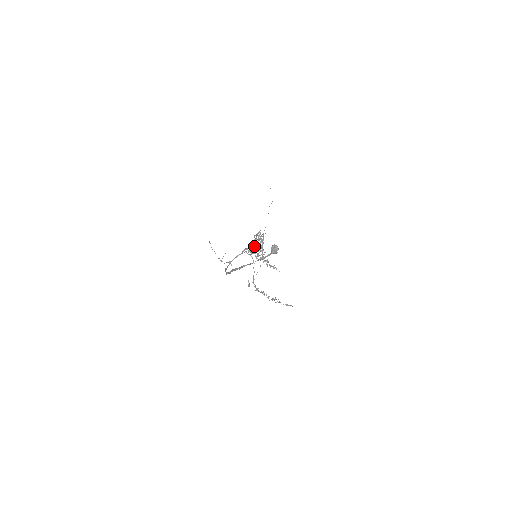
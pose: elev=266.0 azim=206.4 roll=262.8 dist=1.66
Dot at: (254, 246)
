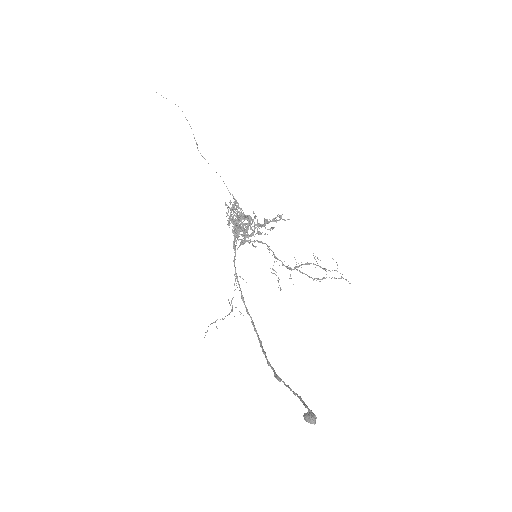
Dot at: (237, 224)
